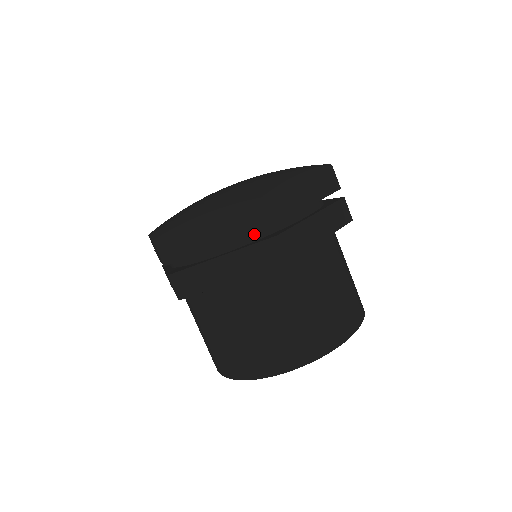
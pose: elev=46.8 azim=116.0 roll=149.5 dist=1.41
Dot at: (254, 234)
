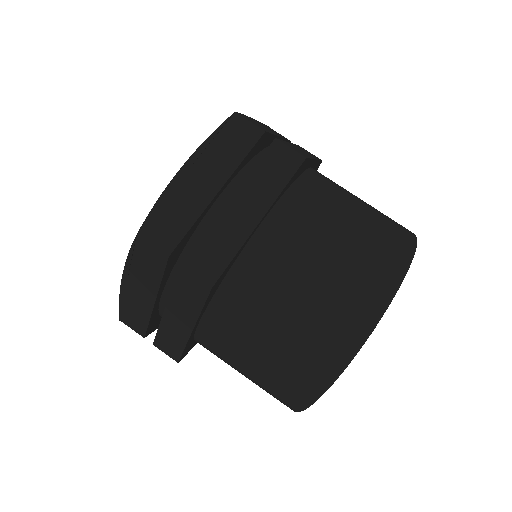
Dot at: (177, 268)
